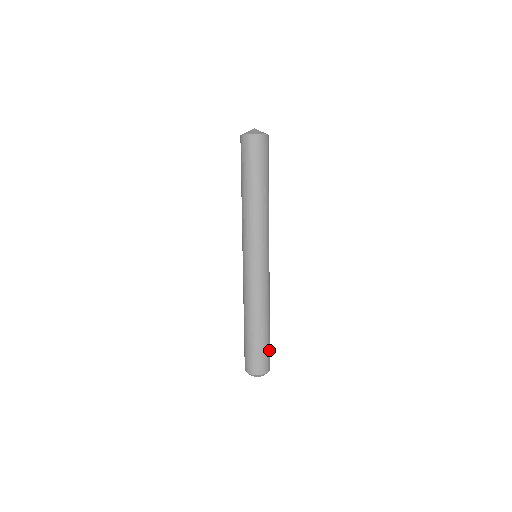
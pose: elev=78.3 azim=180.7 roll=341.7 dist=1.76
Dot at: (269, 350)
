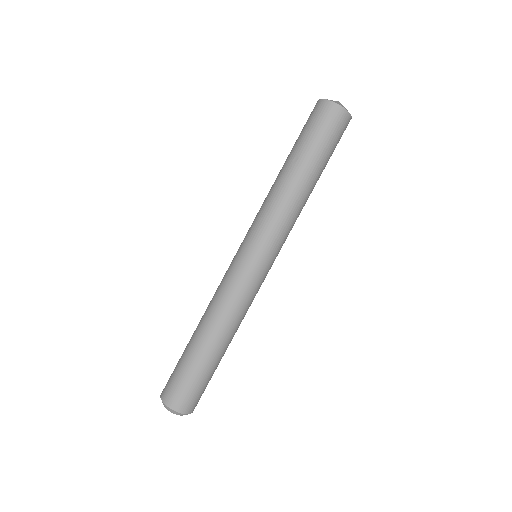
Dot at: (207, 384)
